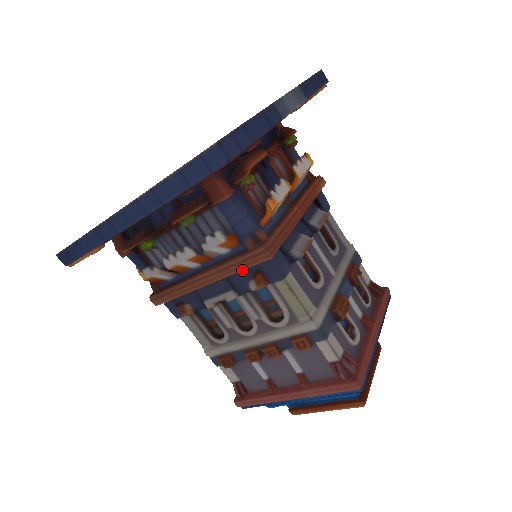
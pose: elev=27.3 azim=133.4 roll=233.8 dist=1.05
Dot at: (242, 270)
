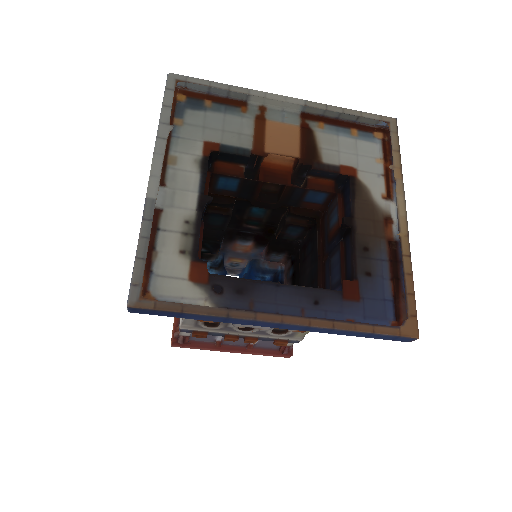
Dot at: occluded
